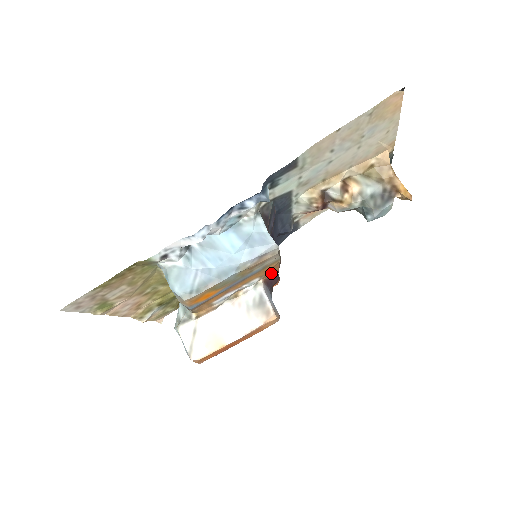
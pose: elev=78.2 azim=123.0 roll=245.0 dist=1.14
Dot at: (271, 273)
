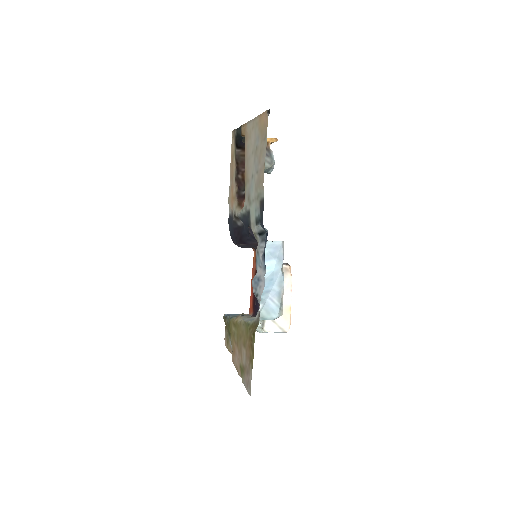
Dot at: occluded
